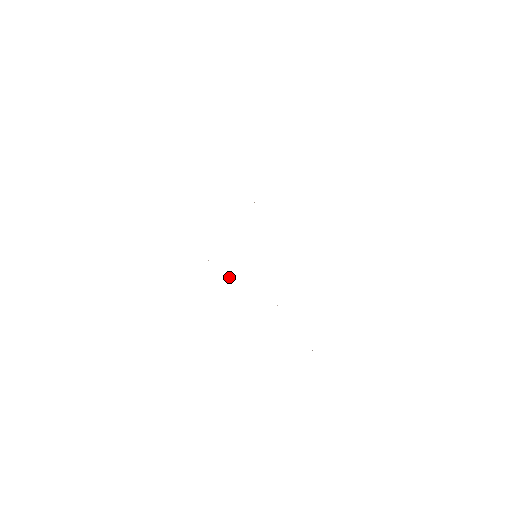
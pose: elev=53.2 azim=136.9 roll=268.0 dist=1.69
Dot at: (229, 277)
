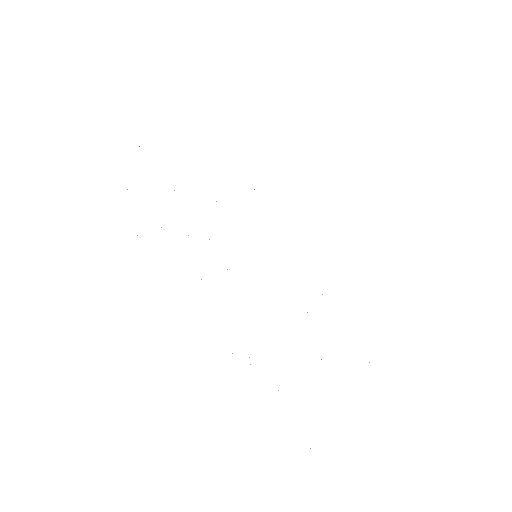
Dot at: occluded
